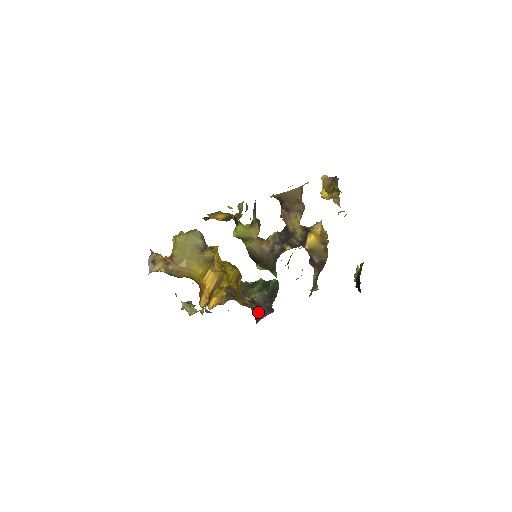
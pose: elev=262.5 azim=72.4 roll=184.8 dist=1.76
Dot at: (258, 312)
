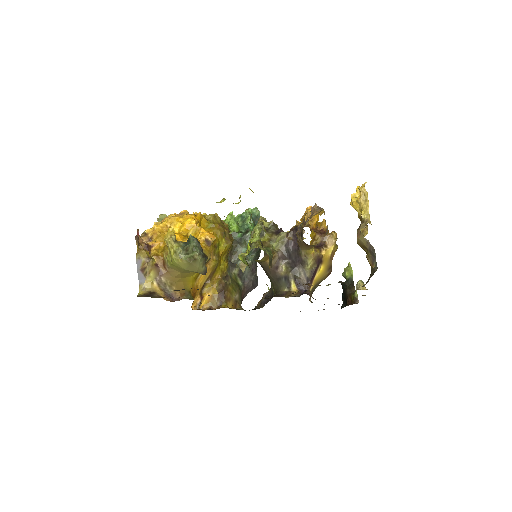
Dot at: (244, 290)
